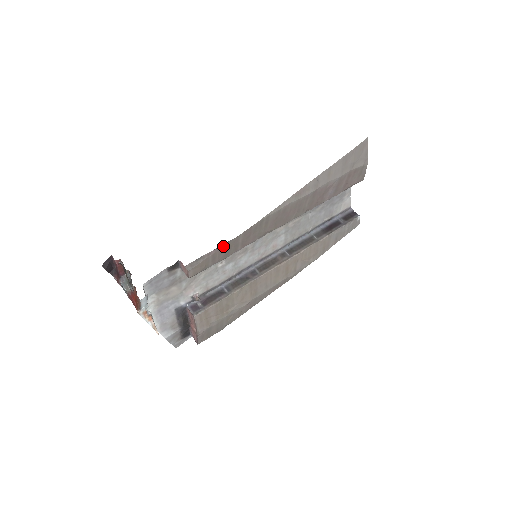
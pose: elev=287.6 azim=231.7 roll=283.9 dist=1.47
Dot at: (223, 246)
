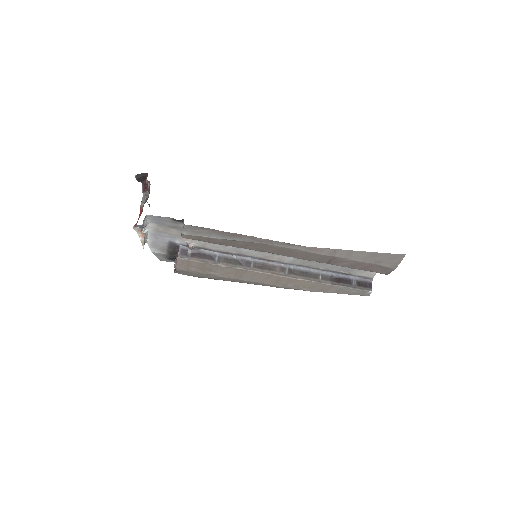
Dot at: occluded
